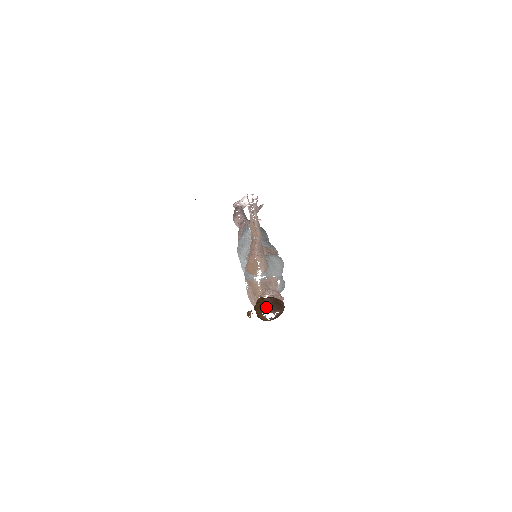
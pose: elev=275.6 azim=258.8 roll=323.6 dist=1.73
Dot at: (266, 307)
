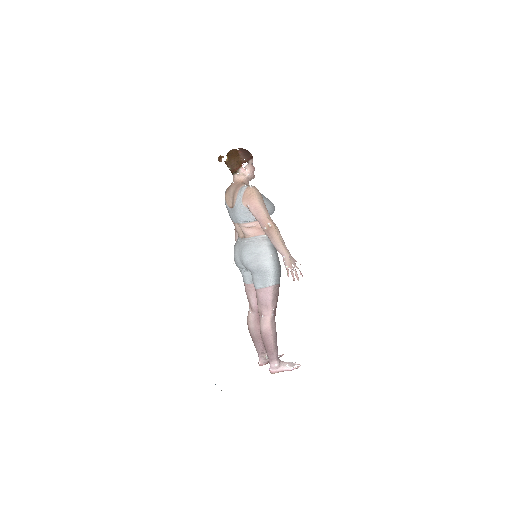
Dot at: occluded
